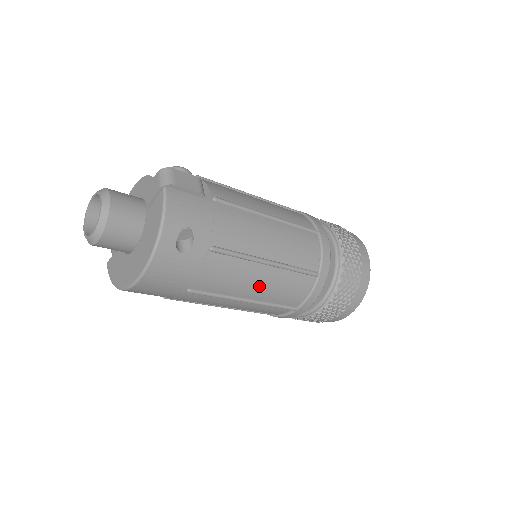
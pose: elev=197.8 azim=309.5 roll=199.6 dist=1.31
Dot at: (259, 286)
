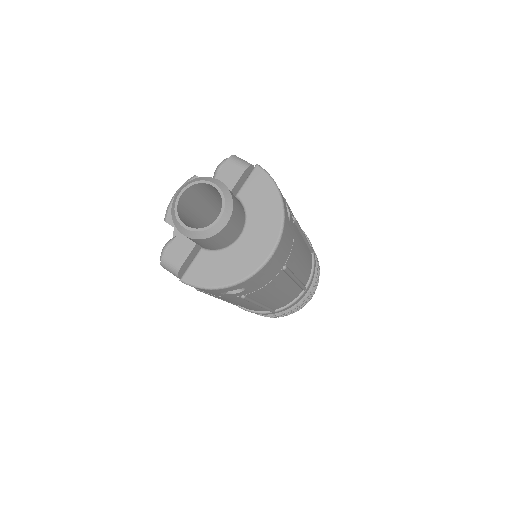
Dot at: (303, 261)
